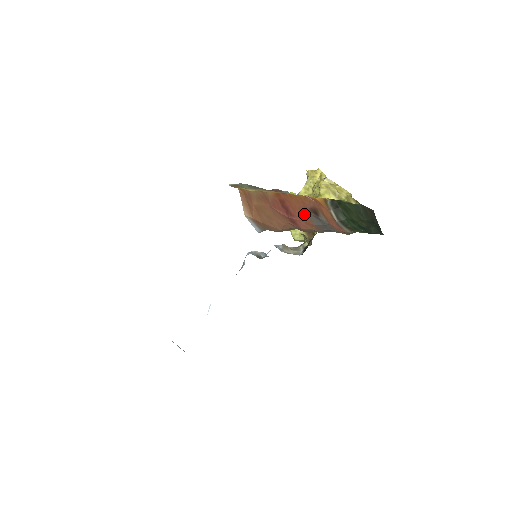
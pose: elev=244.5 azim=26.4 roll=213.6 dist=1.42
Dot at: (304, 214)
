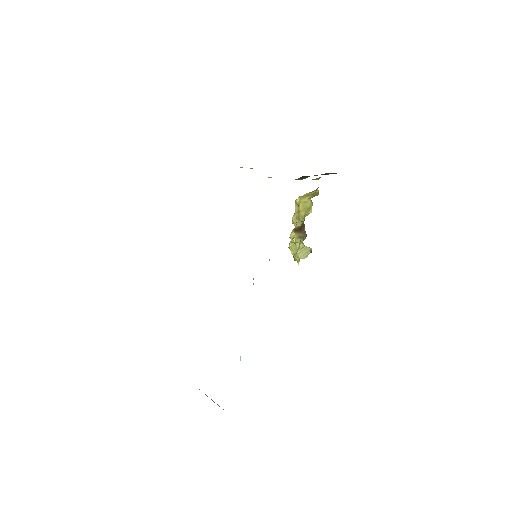
Dot at: occluded
